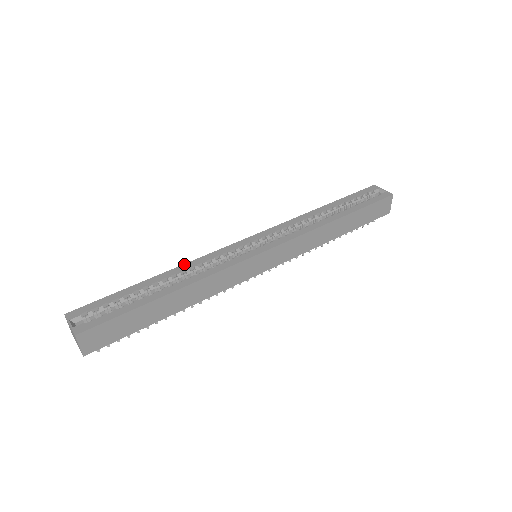
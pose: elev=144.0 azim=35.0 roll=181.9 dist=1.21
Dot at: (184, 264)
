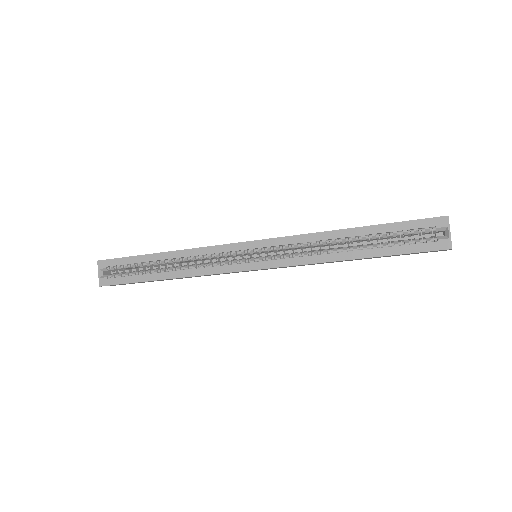
Dot at: (185, 250)
